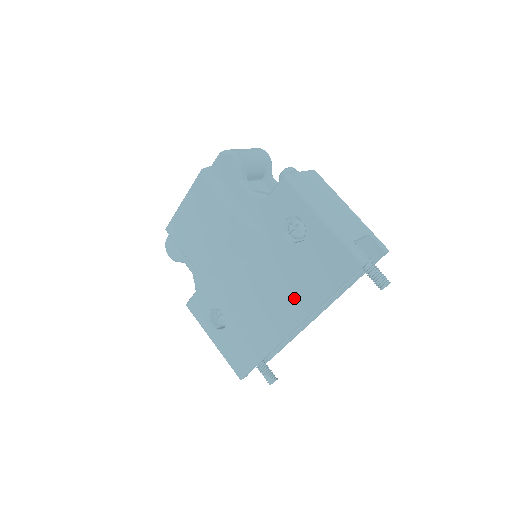
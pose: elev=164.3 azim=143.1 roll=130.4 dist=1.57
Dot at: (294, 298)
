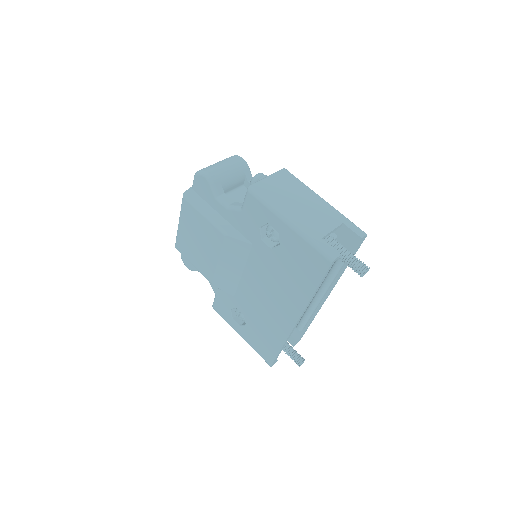
Dot at: (288, 295)
